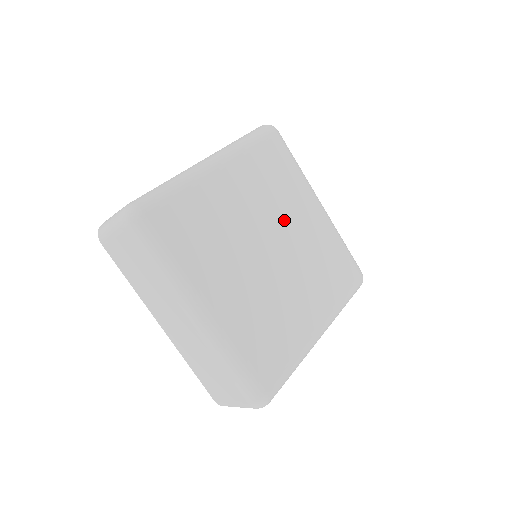
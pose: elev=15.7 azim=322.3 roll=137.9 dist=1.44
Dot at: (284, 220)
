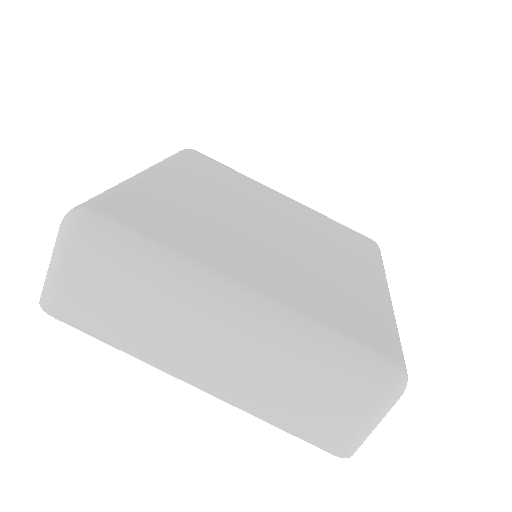
Dot at: (314, 243)
